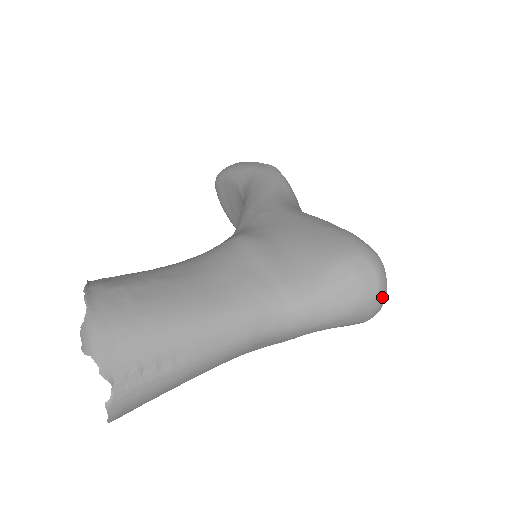
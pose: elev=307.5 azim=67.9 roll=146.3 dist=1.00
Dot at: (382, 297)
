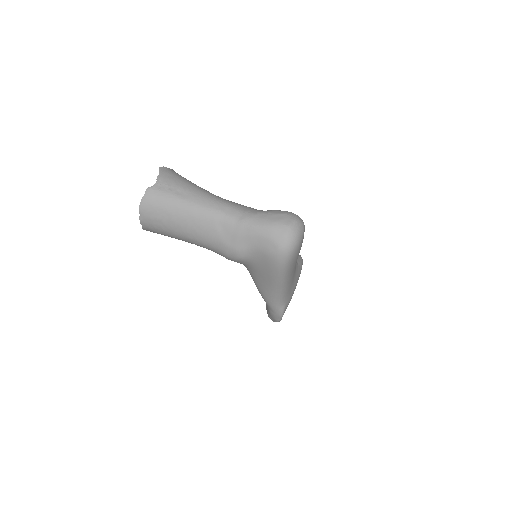
Dot at: (292, 230)
